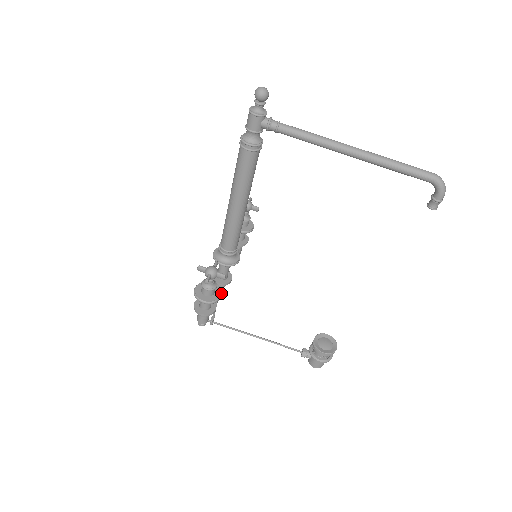
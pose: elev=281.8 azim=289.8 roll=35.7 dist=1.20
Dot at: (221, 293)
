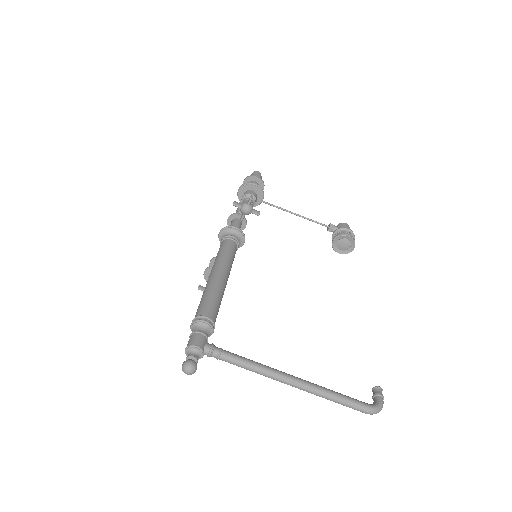
Dot at: occluded
